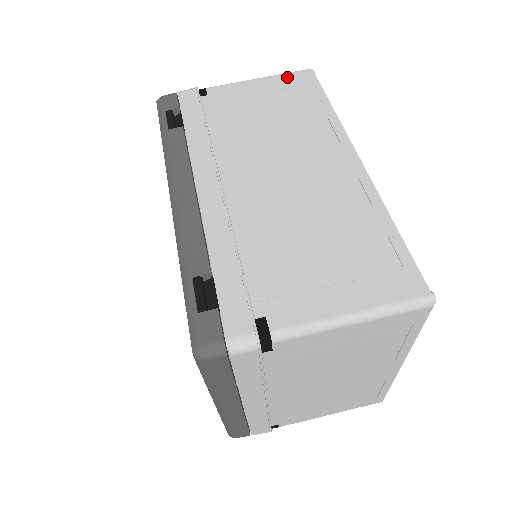
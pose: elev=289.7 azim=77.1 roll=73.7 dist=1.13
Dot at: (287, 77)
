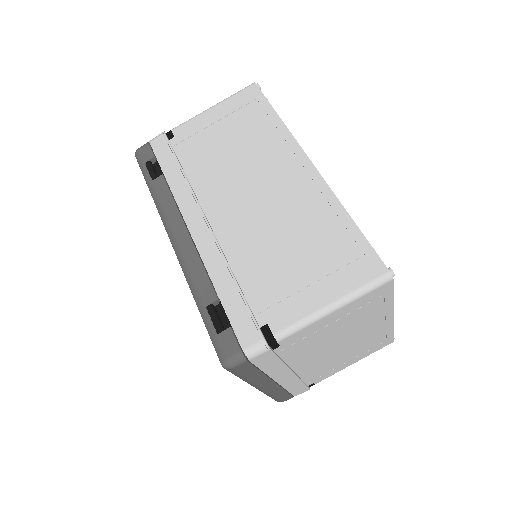
Dot at: (236, 98)
